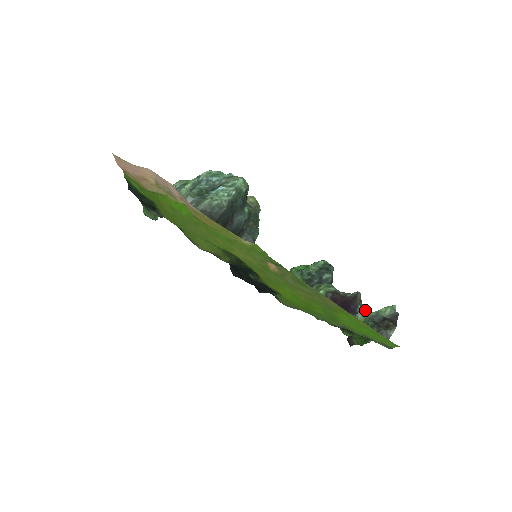
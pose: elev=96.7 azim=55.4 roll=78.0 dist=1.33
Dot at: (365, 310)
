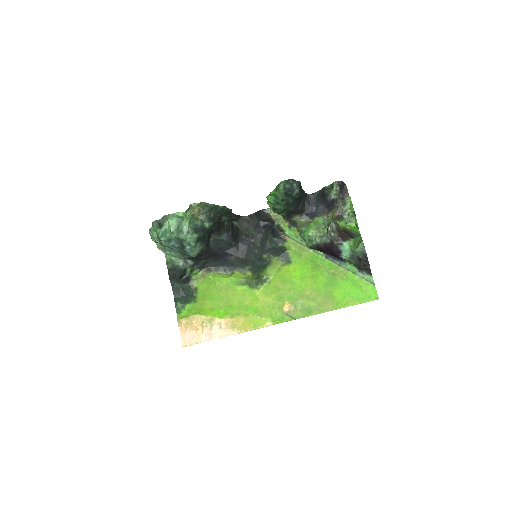
Dot at: (344, 249)
